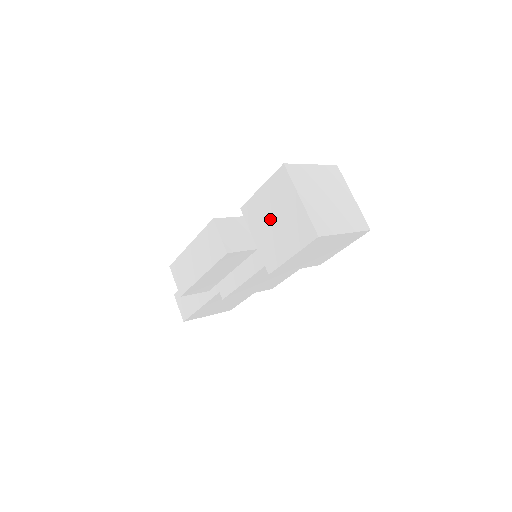
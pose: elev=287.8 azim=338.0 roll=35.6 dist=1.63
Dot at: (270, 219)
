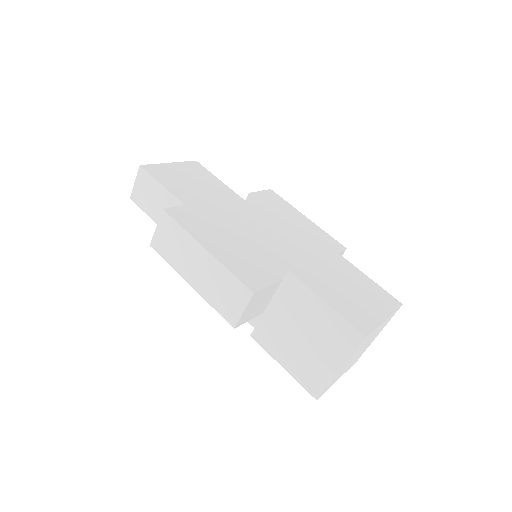
Dot at: (301, 327)
